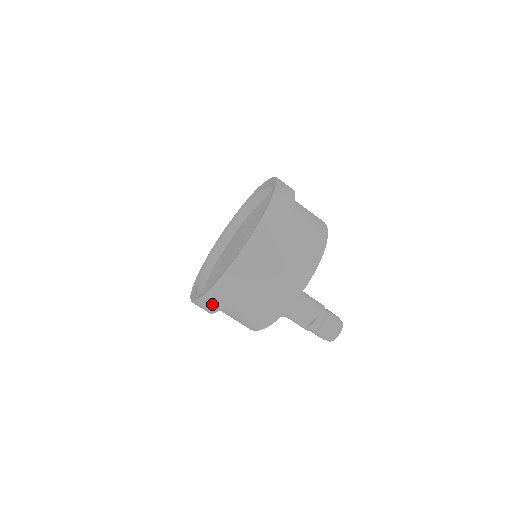
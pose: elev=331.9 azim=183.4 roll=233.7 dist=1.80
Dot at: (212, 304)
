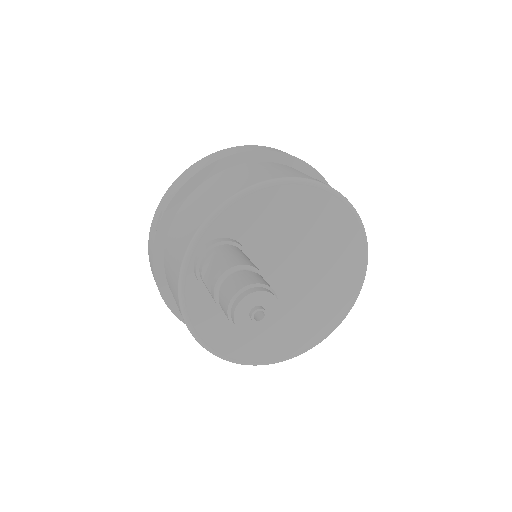
Dot at: (152, 269)
